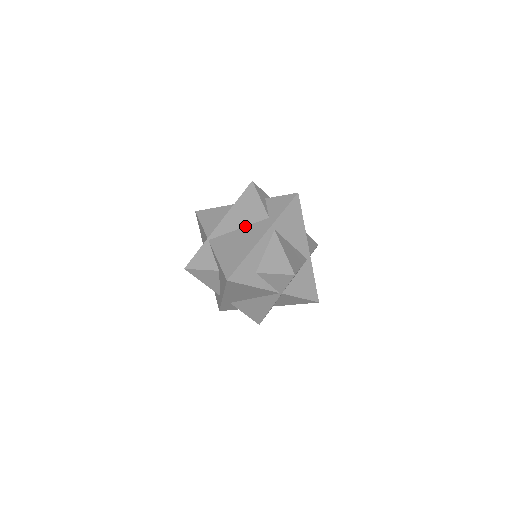
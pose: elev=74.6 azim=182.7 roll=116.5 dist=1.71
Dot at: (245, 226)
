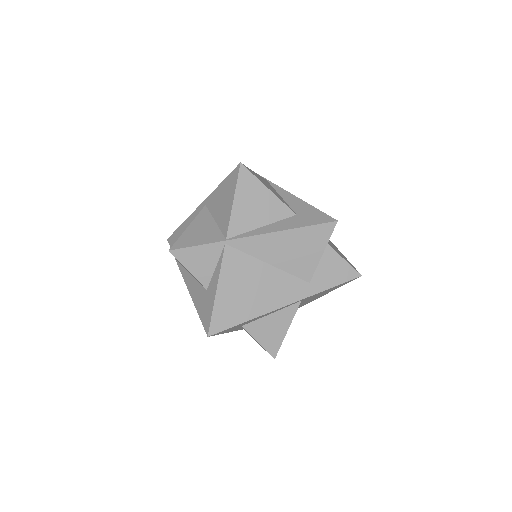
Dot at: (278, 268)
